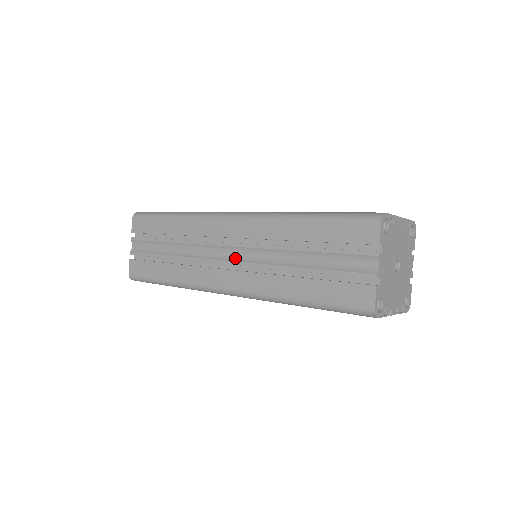
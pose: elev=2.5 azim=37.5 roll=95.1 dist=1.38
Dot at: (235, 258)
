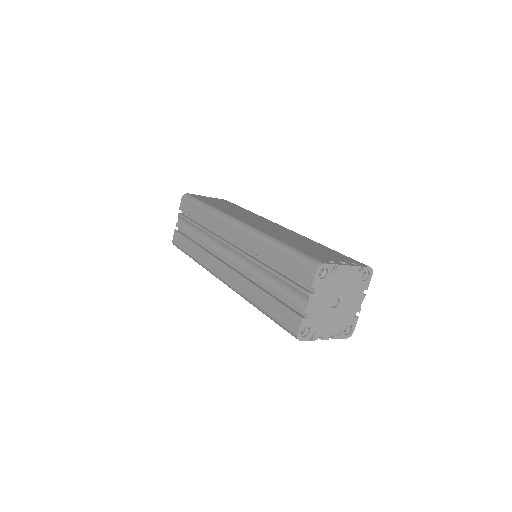
Dot at: (231, 257)
